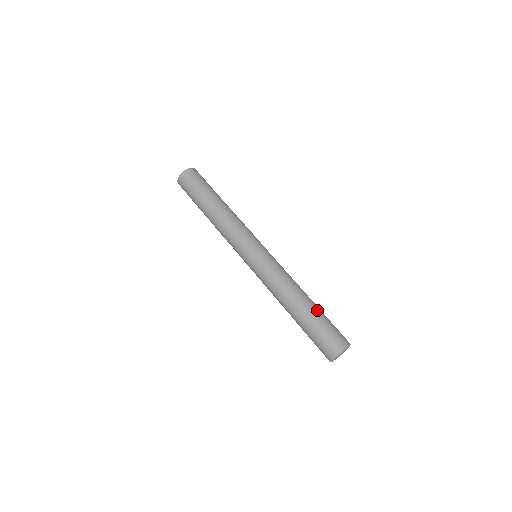
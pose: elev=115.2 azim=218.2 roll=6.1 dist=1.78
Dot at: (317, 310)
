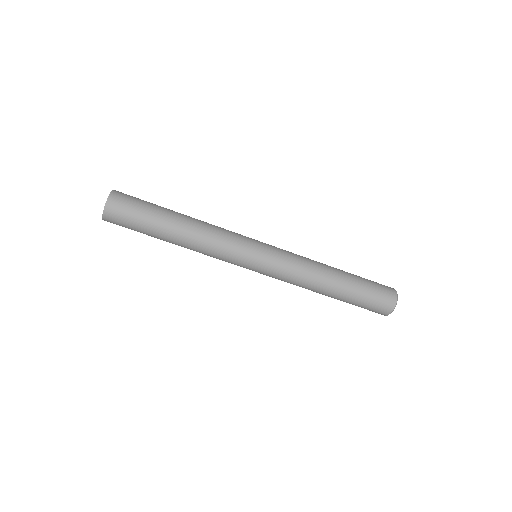
Dot at: (352, 275)
